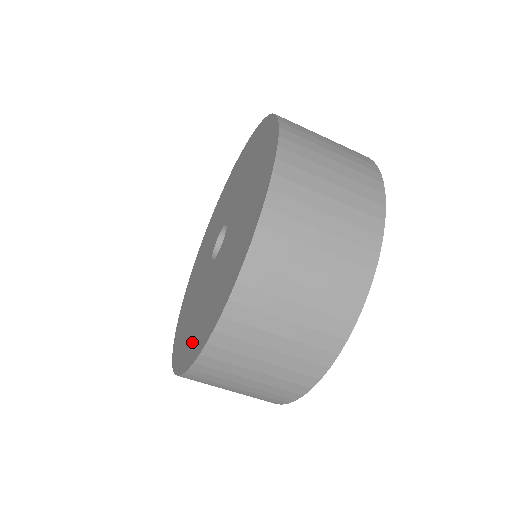
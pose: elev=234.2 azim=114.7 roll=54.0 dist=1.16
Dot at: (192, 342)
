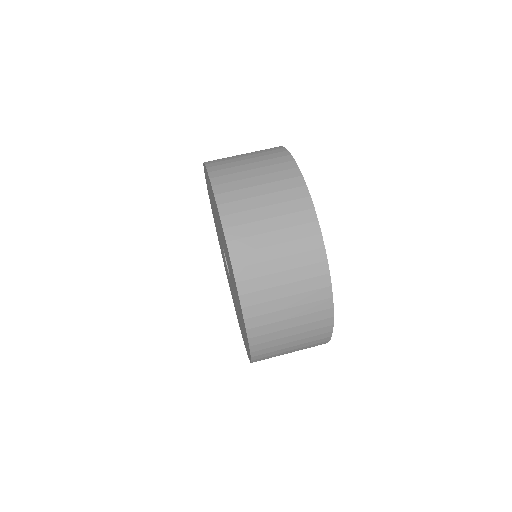
Dot at: occluded
